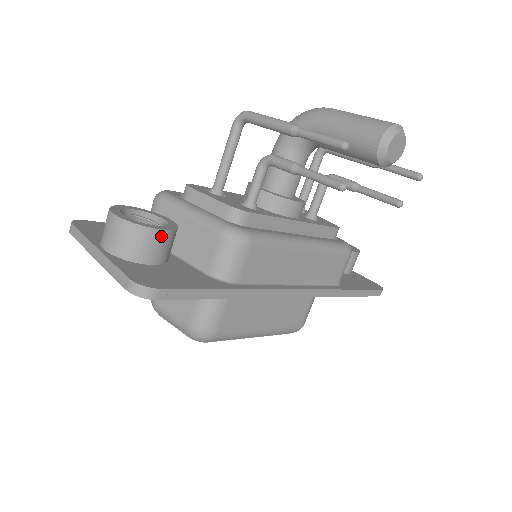
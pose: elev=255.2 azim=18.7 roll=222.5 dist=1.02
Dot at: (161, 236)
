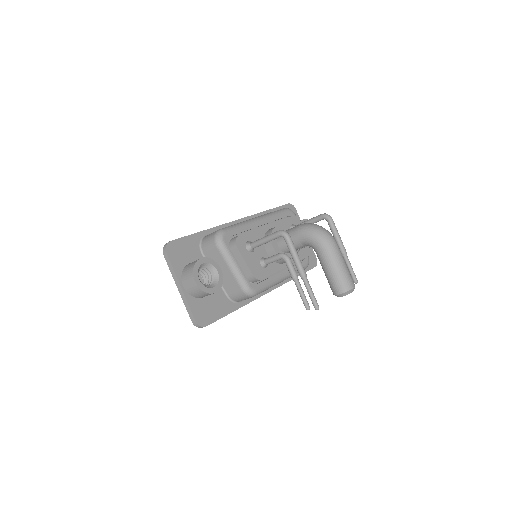
Dot at: occluded
